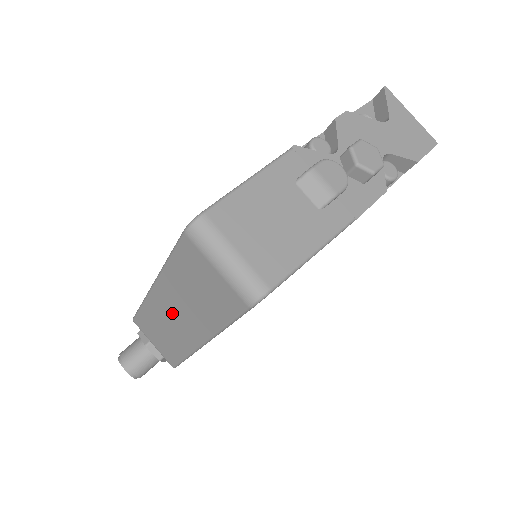
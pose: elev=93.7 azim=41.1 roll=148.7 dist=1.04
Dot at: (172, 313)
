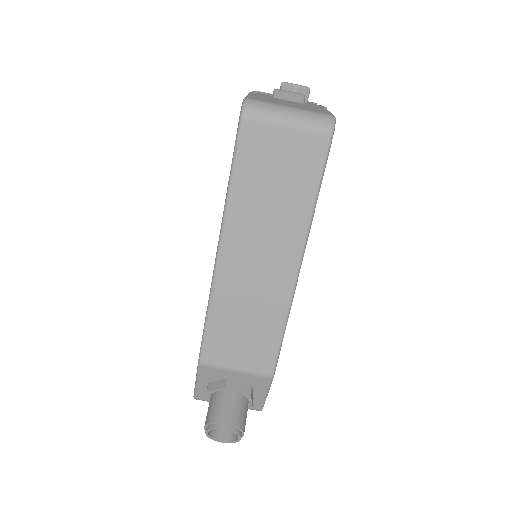
Dot at: (252, 266)
